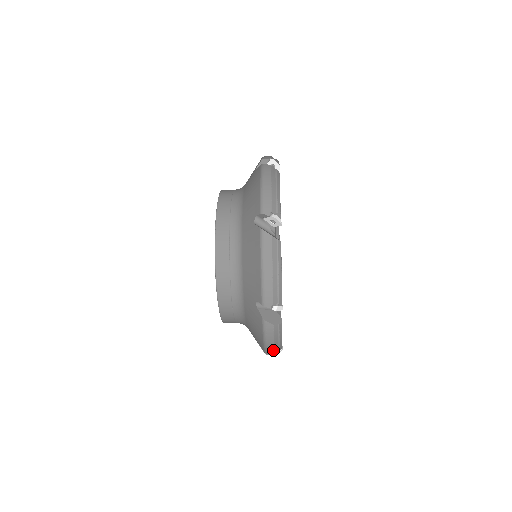
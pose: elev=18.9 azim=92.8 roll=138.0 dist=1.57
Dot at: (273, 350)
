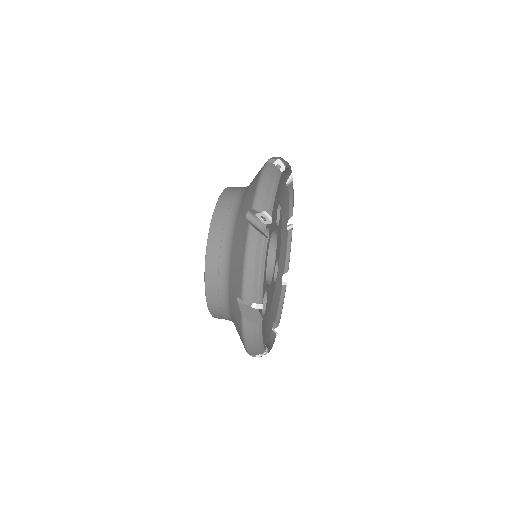
Dot at: (253, 350)
